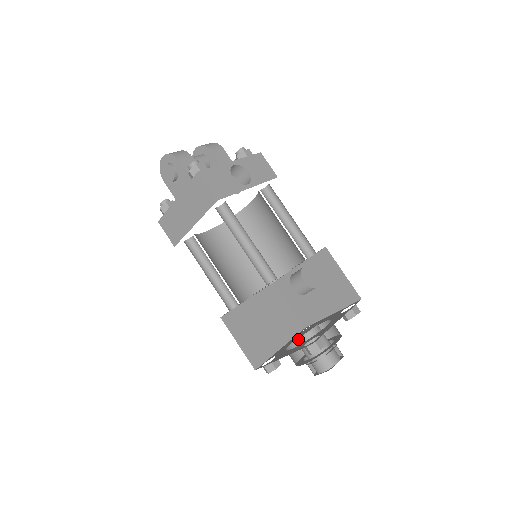
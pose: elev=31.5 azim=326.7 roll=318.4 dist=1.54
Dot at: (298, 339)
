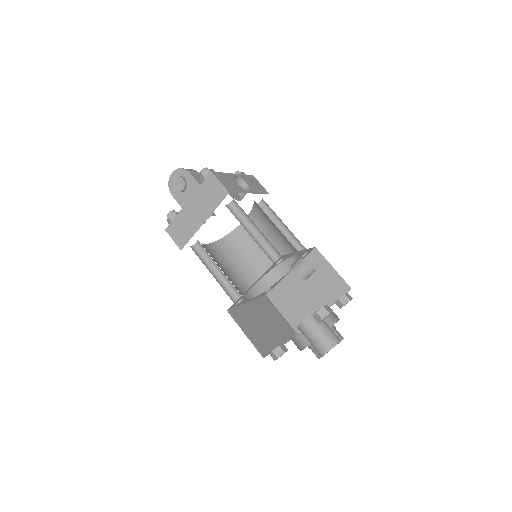
Dot at: (302, 323)
